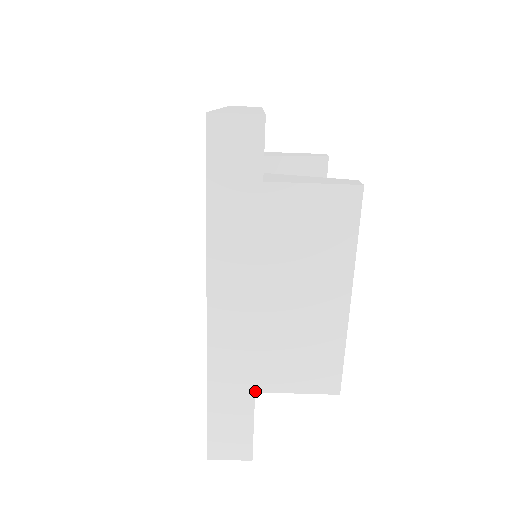
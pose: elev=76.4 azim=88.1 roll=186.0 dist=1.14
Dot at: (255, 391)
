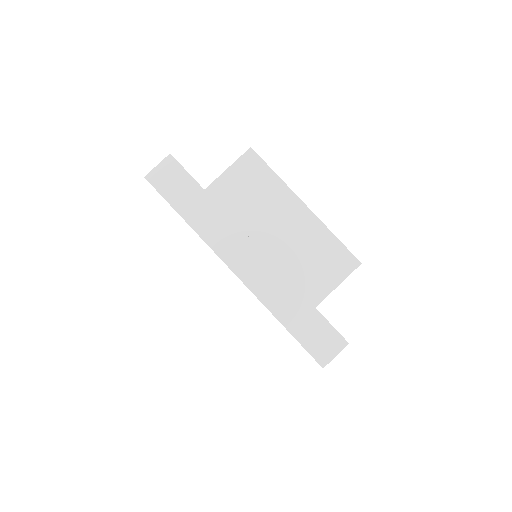
Dot at: occluded
